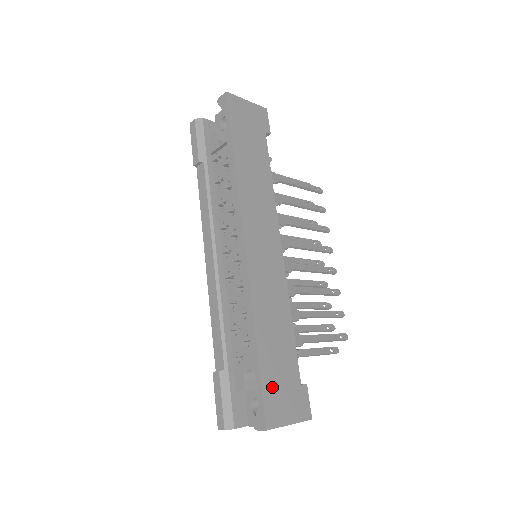
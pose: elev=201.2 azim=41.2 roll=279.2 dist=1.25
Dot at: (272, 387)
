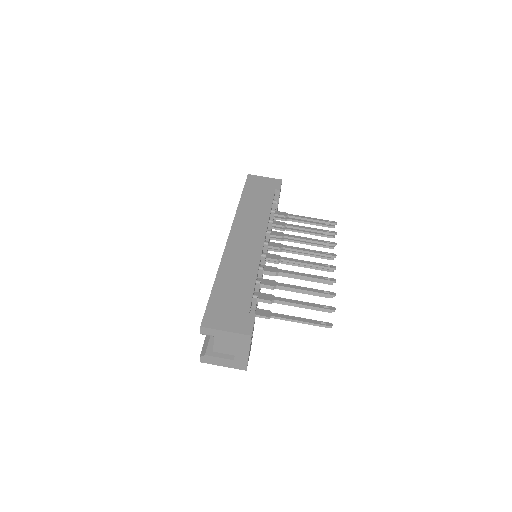
Dot at: (218, 306)
